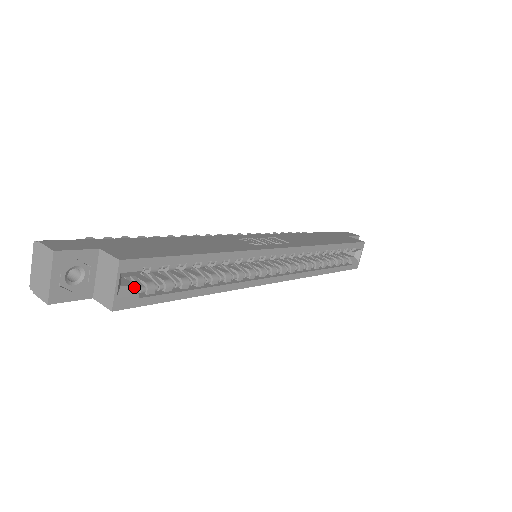
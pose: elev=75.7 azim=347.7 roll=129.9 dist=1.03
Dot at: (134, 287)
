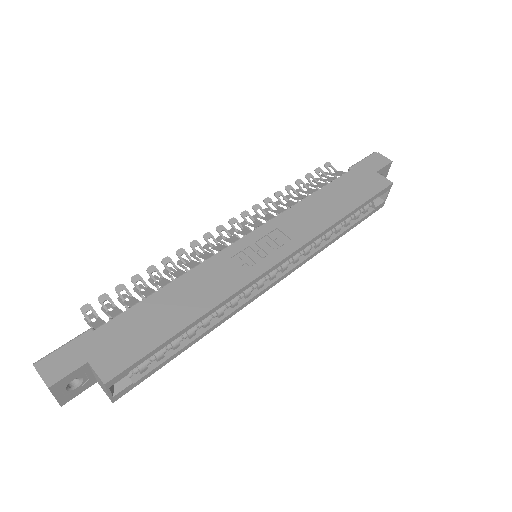
Dot at: (127, 378)
